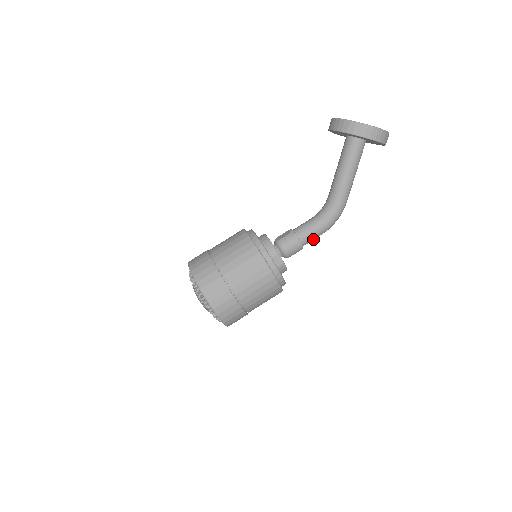
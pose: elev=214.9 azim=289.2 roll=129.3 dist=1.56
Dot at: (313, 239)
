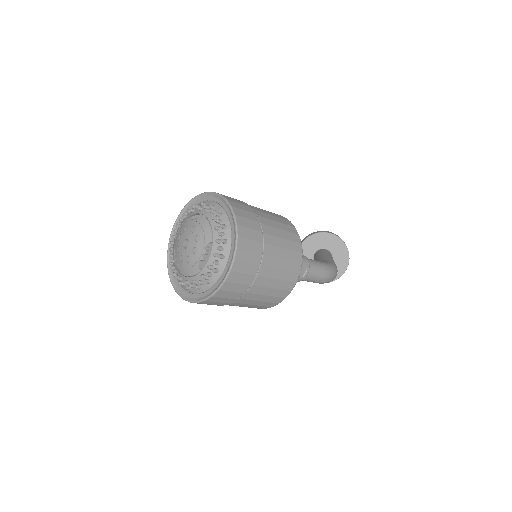
Dot at: (317, 268)
